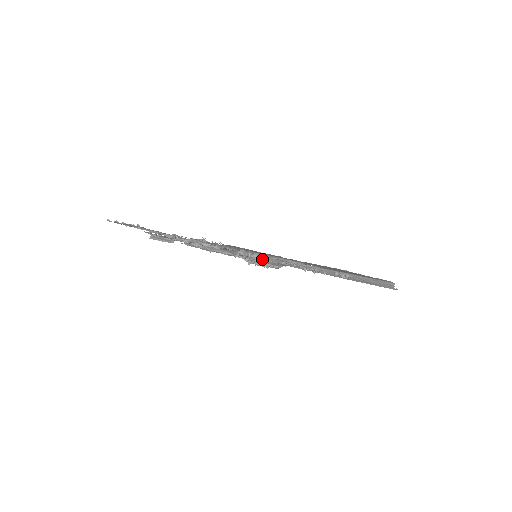
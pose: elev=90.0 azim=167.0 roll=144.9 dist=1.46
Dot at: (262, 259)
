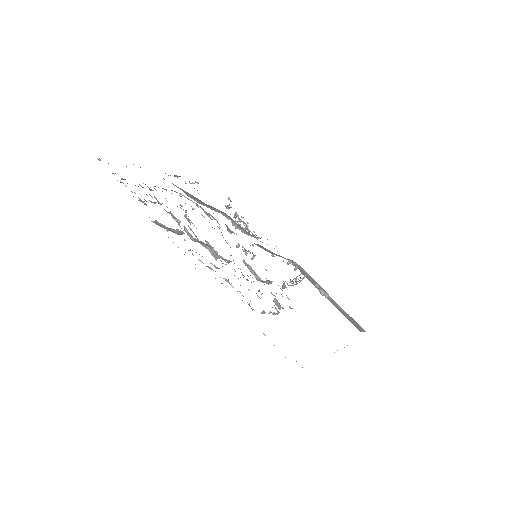
Dot at: (277, 313)
